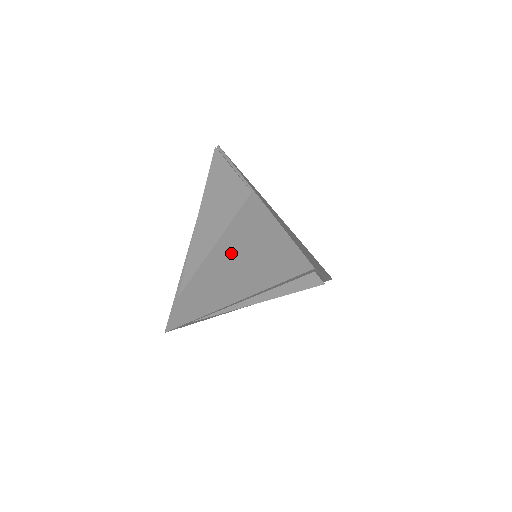
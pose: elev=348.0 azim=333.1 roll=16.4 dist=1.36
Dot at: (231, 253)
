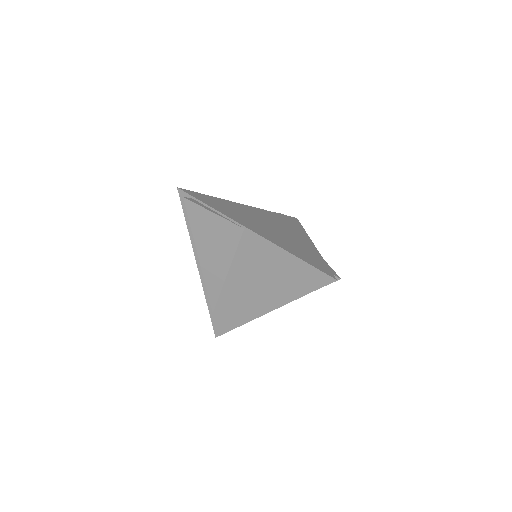
Dot at: (250, 276)
